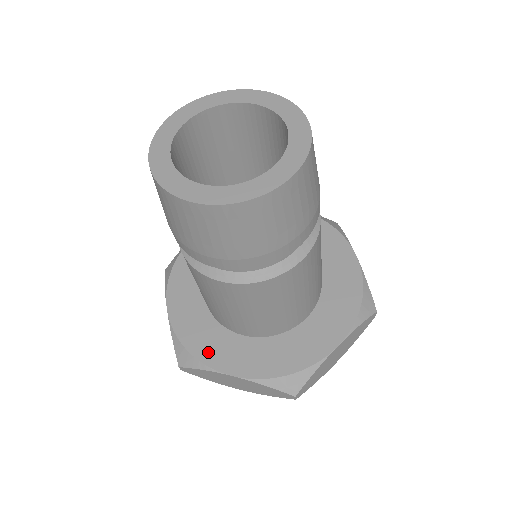
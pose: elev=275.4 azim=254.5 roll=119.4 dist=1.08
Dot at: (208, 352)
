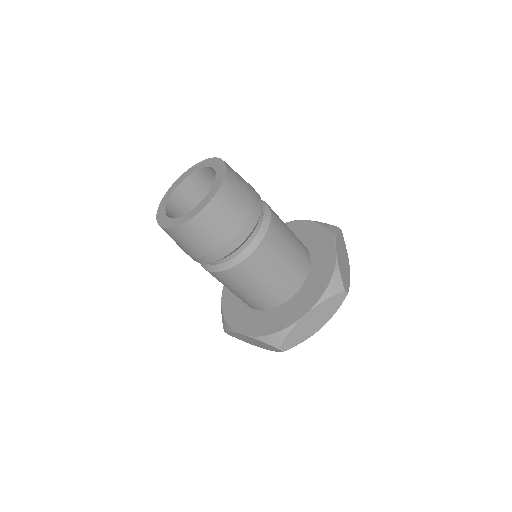
Dot at: (283, 322)
